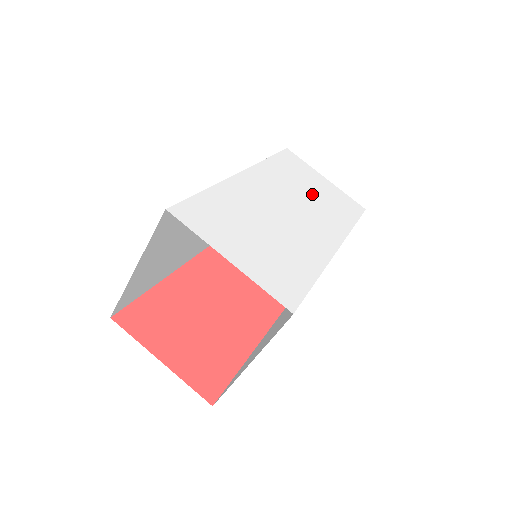
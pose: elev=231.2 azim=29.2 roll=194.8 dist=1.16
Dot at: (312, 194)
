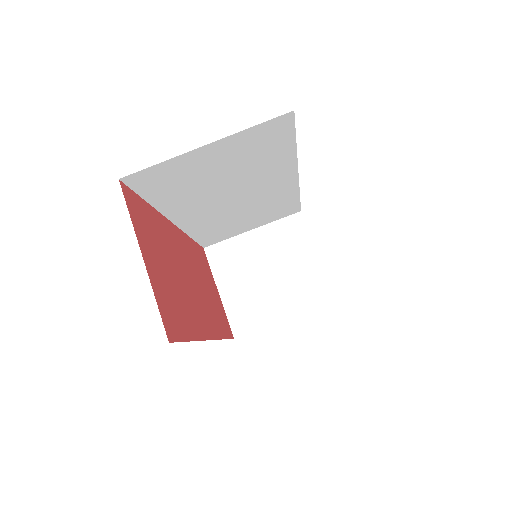
Dot at: occluded
